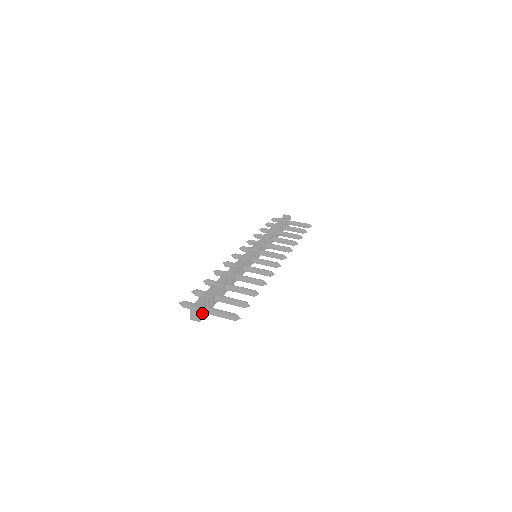
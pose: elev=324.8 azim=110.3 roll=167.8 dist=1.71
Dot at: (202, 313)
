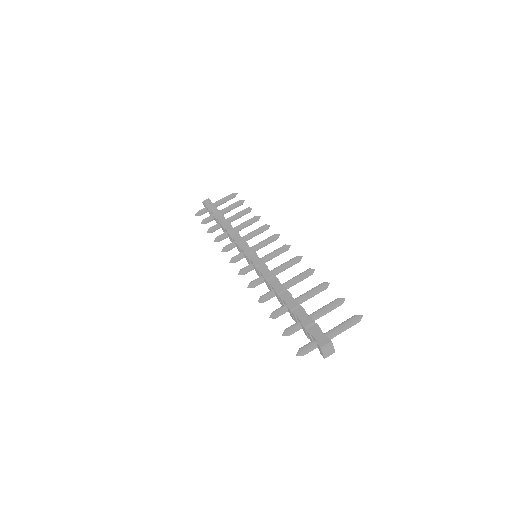
Dot at: occluded
